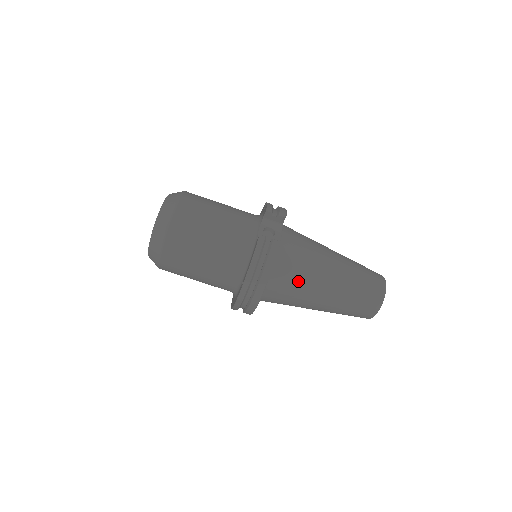
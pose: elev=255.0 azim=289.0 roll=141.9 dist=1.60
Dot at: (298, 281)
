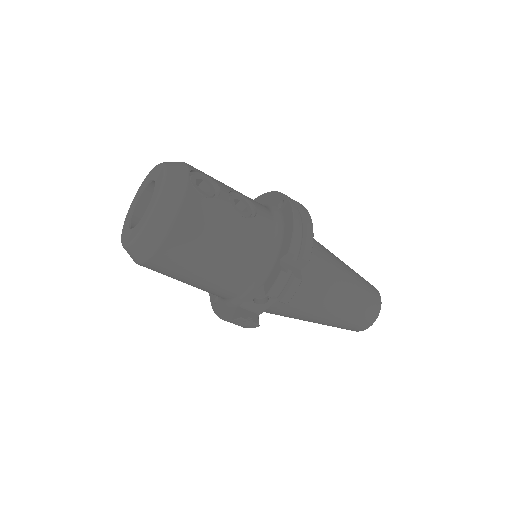
Dot at: occluded
